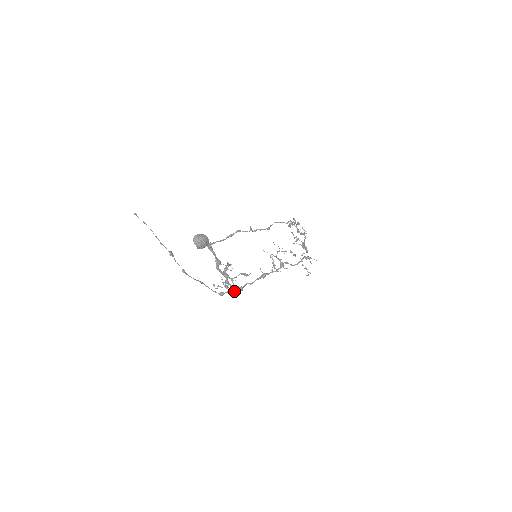
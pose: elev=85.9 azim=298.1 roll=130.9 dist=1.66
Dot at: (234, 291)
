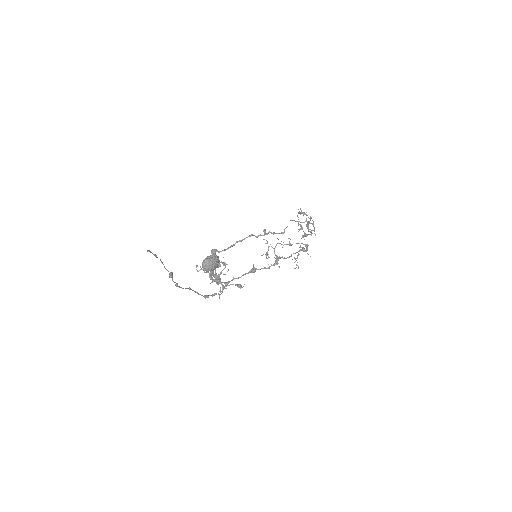
Dot at: occluded
